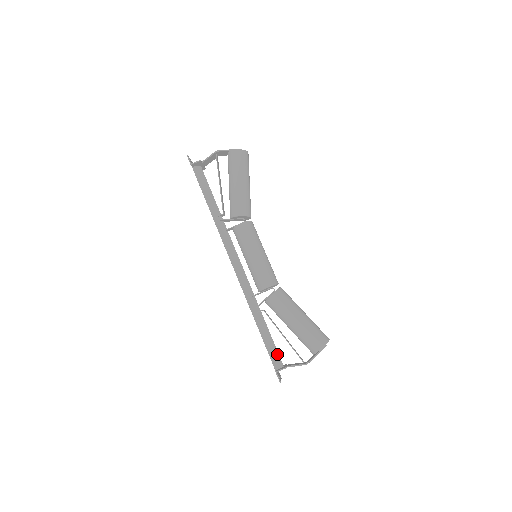
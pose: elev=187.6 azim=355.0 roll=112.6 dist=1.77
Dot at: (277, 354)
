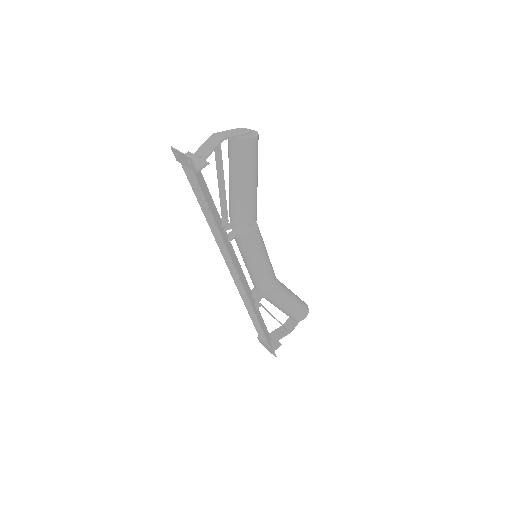
Dot at: (268, 333)
